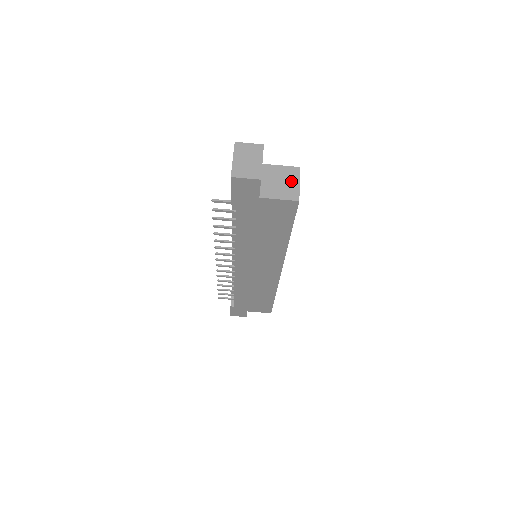
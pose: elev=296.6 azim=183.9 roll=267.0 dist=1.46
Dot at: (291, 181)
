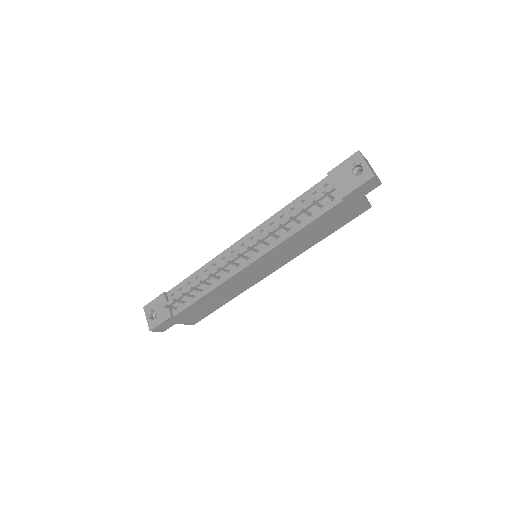
Dot at: occluded
